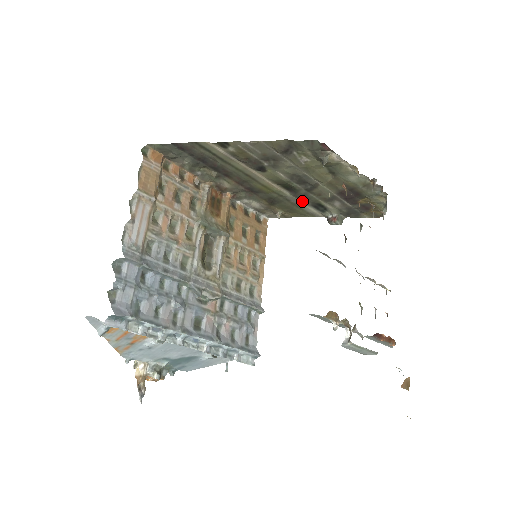
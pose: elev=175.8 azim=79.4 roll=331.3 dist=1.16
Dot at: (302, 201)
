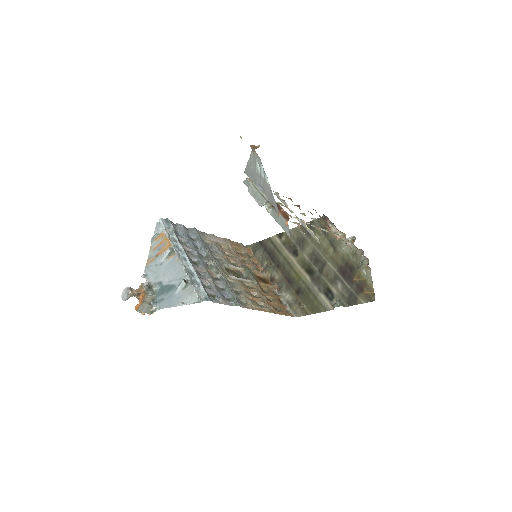
Dot at: (318, 288)
